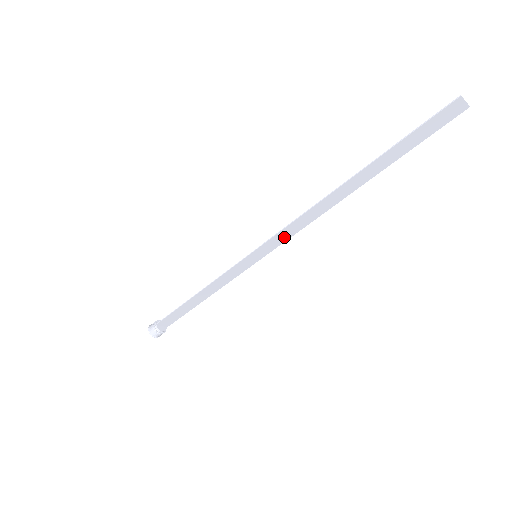
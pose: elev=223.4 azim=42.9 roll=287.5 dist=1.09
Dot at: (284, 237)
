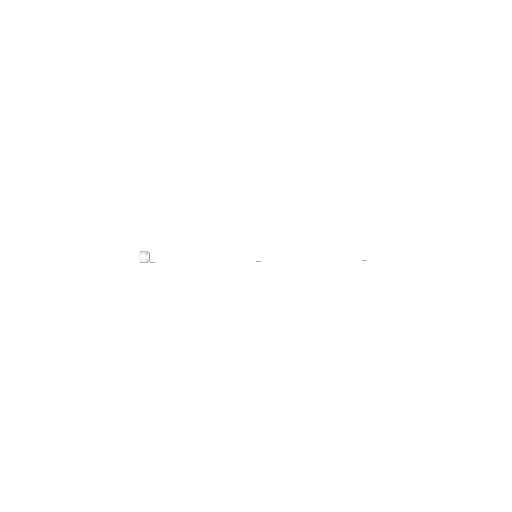
Dot at: (279, 254)
